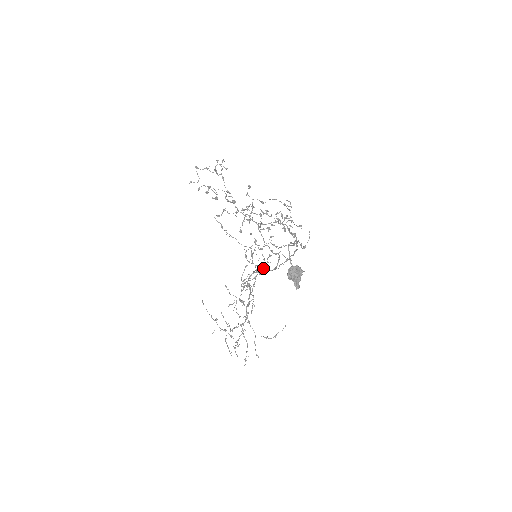
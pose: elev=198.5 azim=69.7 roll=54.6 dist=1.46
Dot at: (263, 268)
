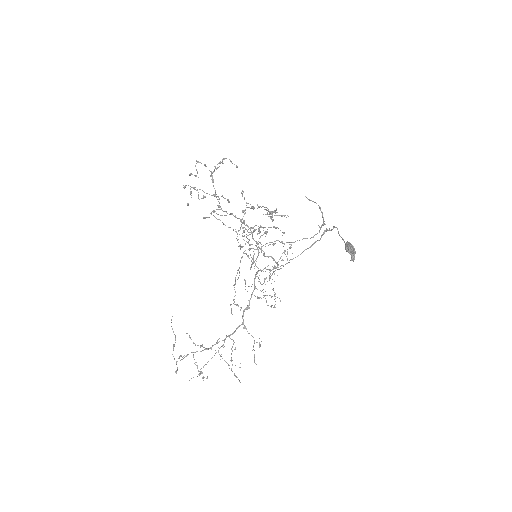
Dot at: occluded
